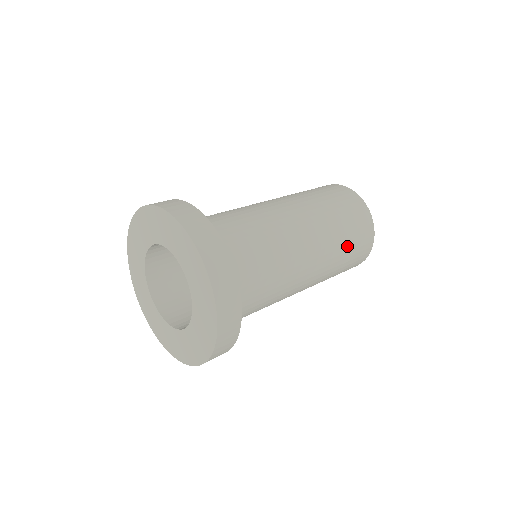
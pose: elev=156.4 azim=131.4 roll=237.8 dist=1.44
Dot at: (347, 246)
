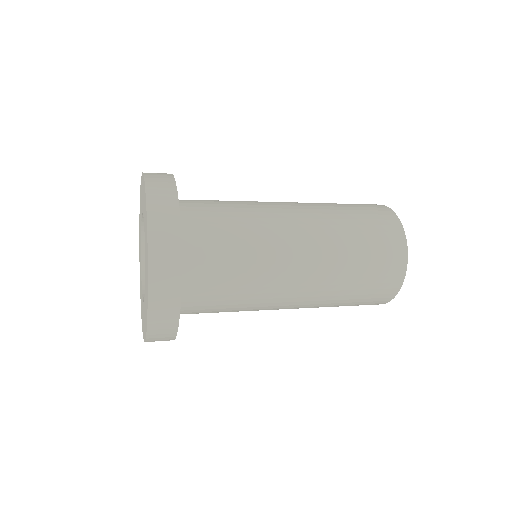
Dot at: (356, 225)
